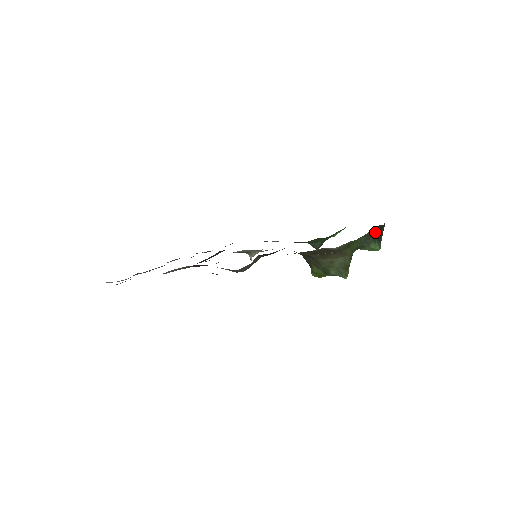
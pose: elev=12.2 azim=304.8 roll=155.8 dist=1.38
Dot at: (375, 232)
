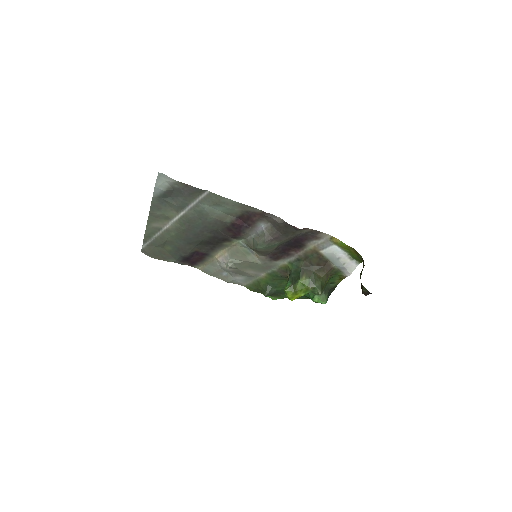
Dot at: (332, 289)
